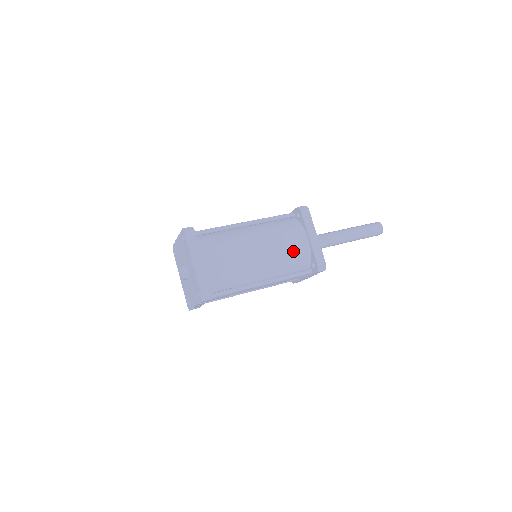
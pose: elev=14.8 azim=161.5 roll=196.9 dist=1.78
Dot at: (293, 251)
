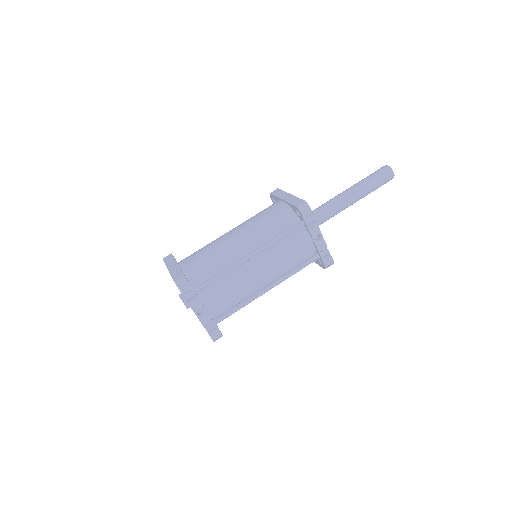
Dot at: (269, 216)
